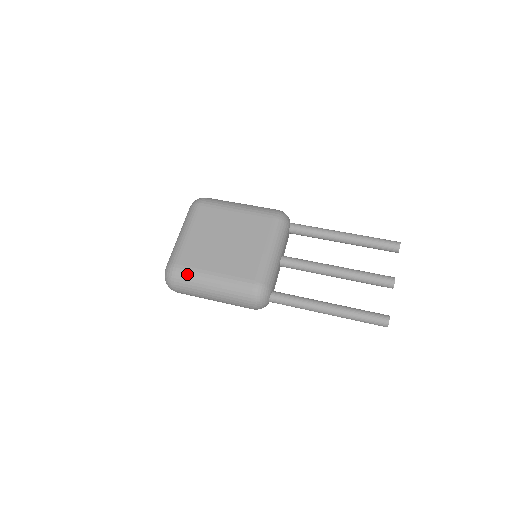
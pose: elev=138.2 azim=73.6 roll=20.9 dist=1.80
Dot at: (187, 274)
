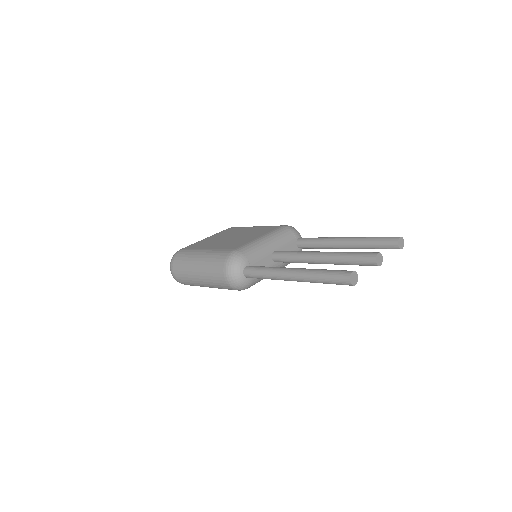
Dot at: (185, 252)
